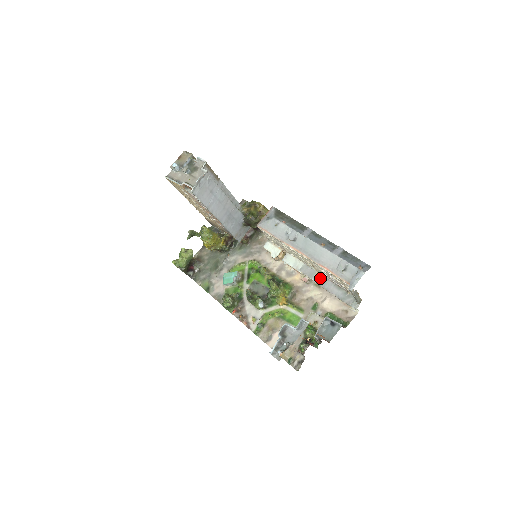
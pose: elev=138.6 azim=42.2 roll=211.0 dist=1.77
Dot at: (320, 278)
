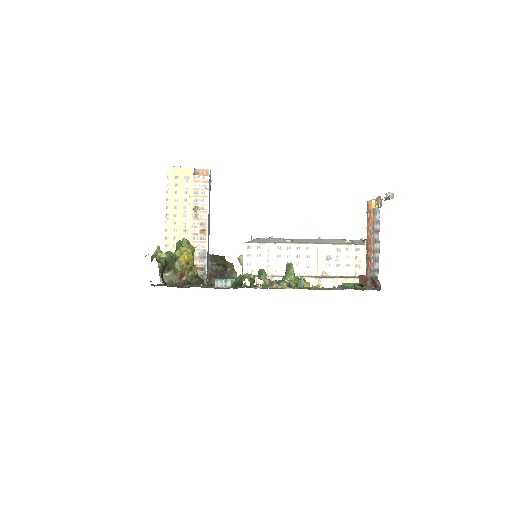
Dot at: (321, 277)
